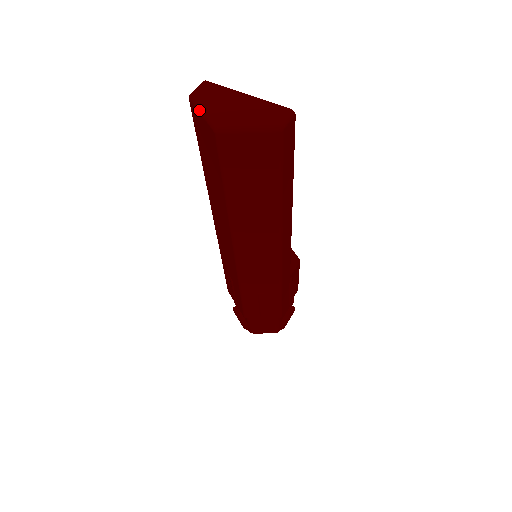
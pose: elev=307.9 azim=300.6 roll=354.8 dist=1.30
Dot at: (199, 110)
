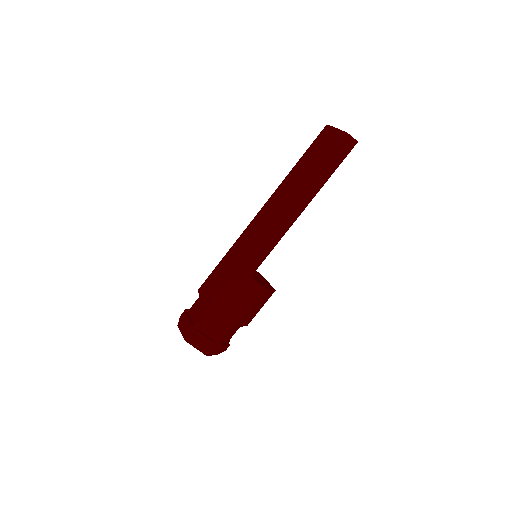
Dot at: occluded
